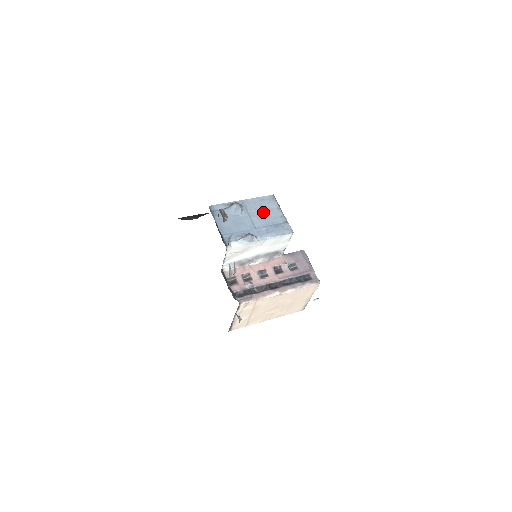
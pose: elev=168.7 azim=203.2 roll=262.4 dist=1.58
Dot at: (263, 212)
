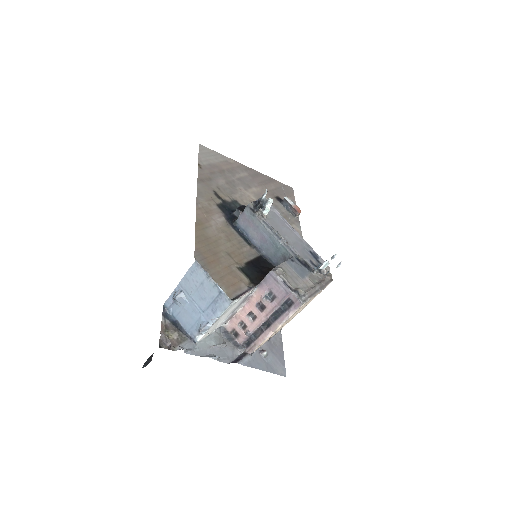
Dot at: (199, 289)
